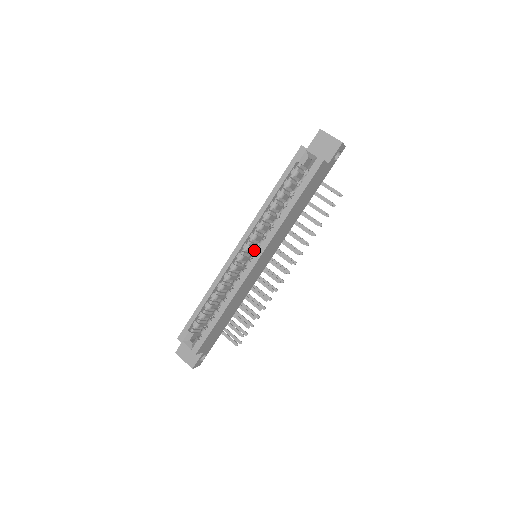
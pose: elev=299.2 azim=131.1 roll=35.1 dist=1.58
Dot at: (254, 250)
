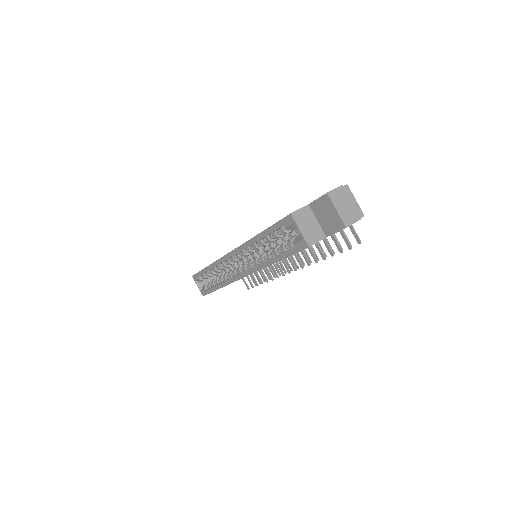
Dot at: (244, 265)
